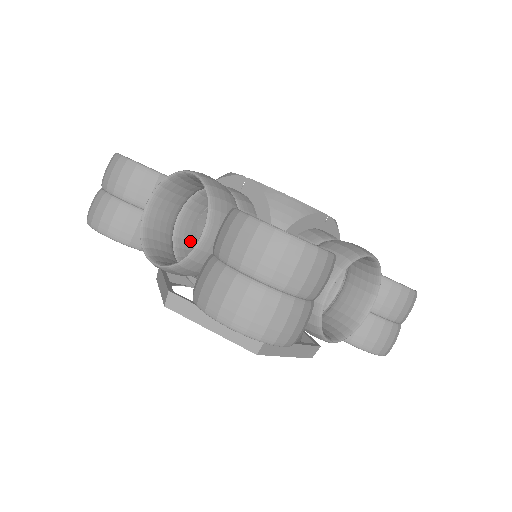
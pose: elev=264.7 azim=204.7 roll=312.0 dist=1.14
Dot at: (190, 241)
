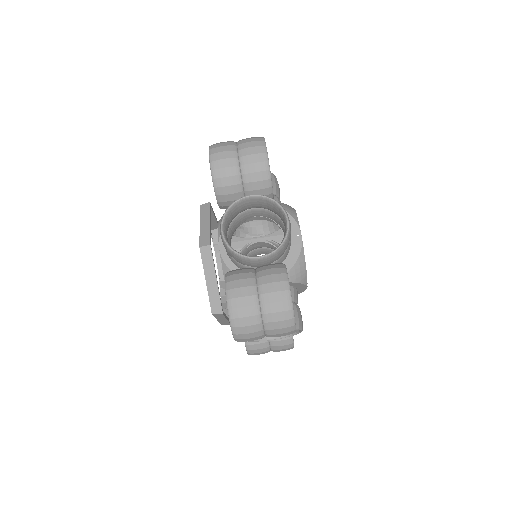
Dot at: (241, 221)
